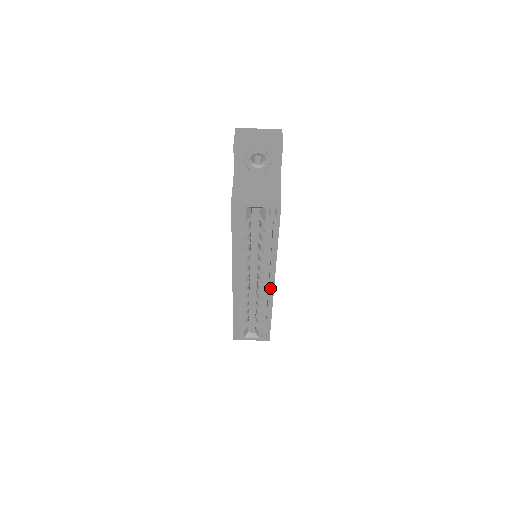
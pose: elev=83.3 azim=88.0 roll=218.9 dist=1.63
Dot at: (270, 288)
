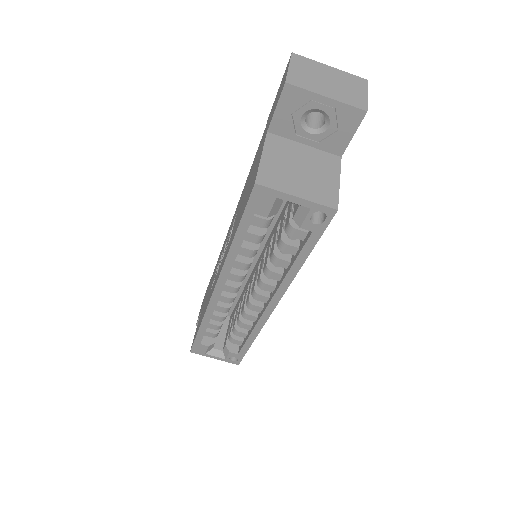
Dot at: (266, 312)
